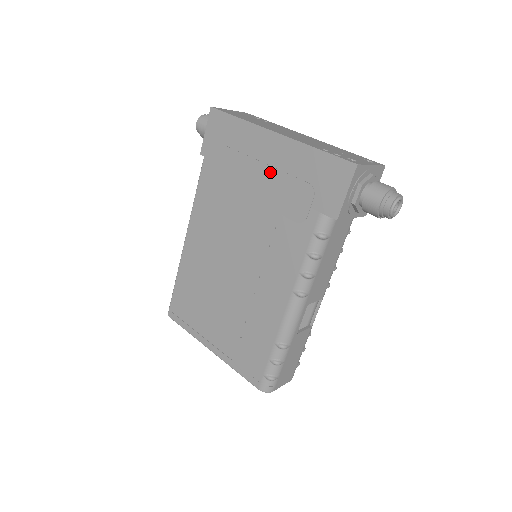
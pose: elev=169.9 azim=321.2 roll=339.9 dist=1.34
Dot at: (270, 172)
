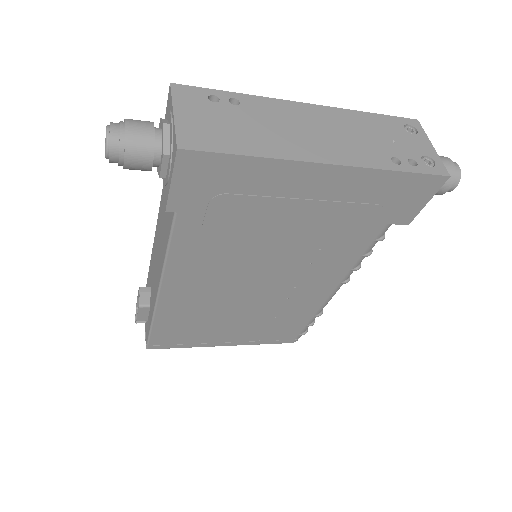
Dot at: (316, 206)
